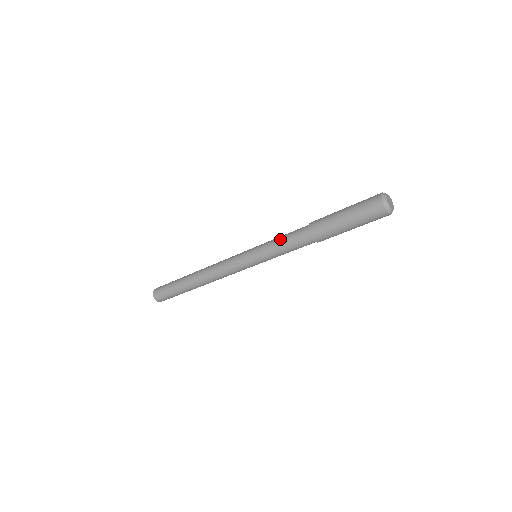
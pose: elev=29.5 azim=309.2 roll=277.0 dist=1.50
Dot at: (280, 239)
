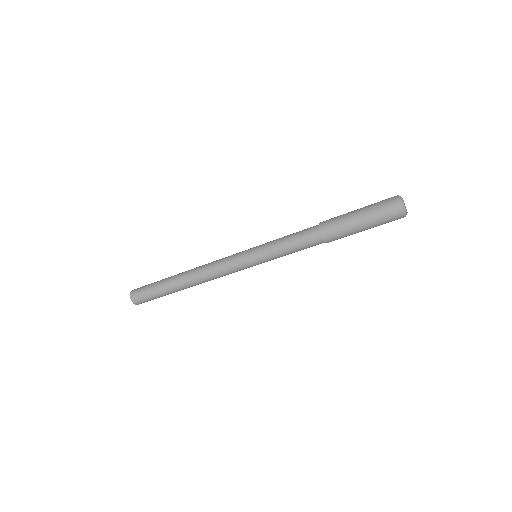
Dot at: (287, 243)
